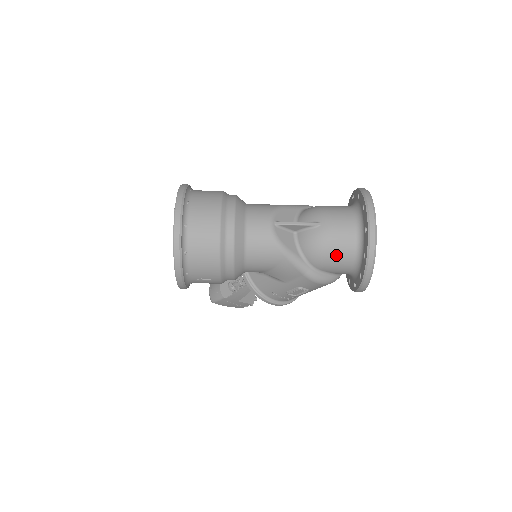
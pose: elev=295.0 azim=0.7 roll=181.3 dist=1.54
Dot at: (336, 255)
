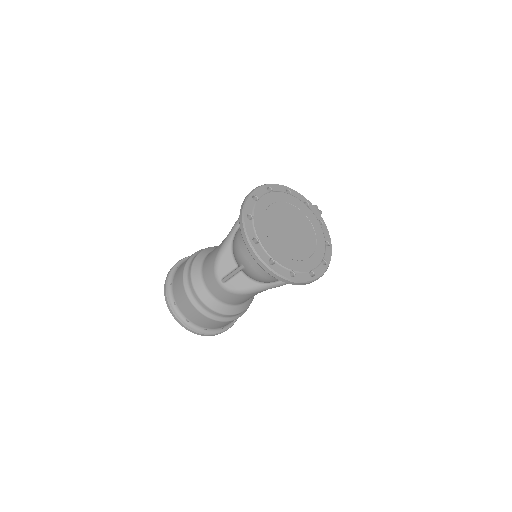
Dot at: occluded
